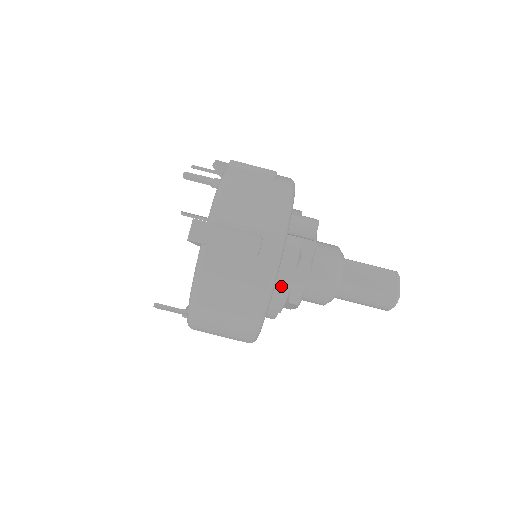
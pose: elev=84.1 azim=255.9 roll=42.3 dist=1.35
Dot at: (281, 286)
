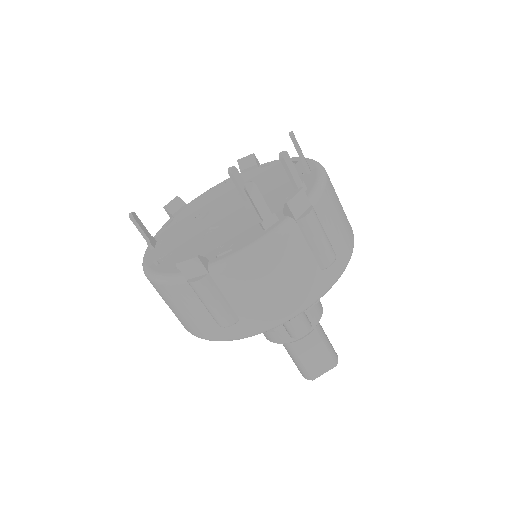
Dot at: occluded
